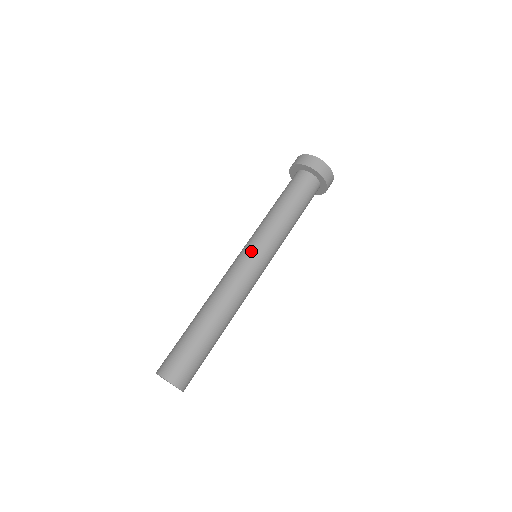
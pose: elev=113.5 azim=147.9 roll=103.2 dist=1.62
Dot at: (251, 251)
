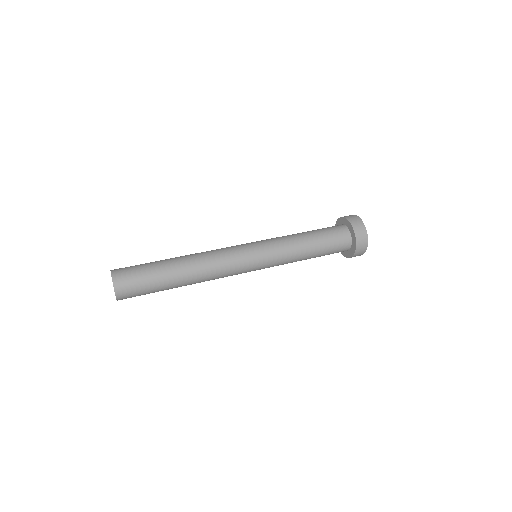
Dot at: occluded
